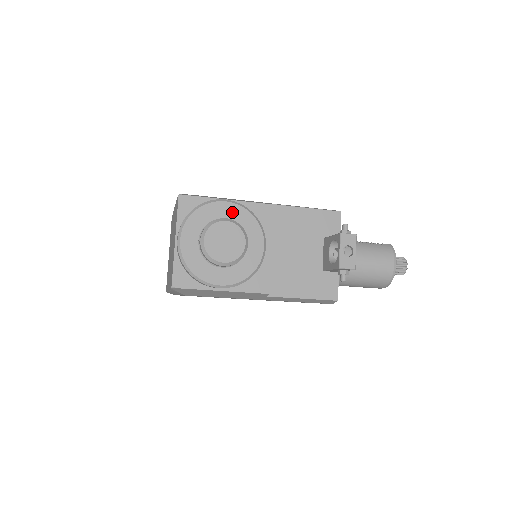
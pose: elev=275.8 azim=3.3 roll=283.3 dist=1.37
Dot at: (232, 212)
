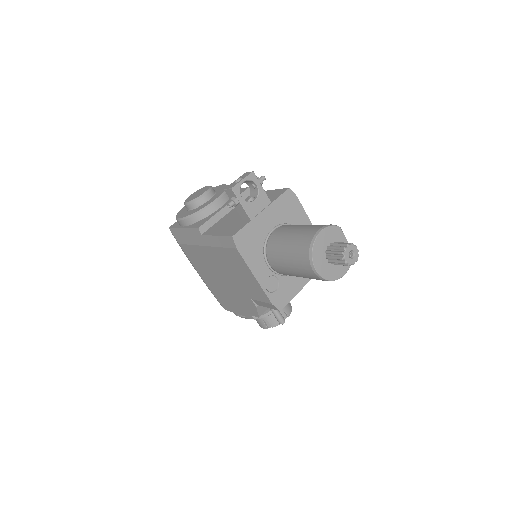
Dot at: (220, 188)
